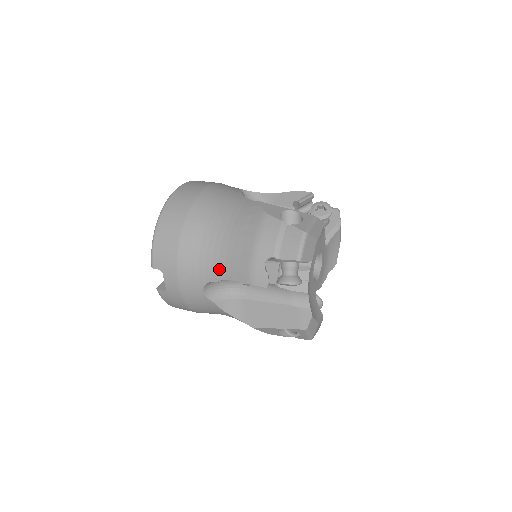
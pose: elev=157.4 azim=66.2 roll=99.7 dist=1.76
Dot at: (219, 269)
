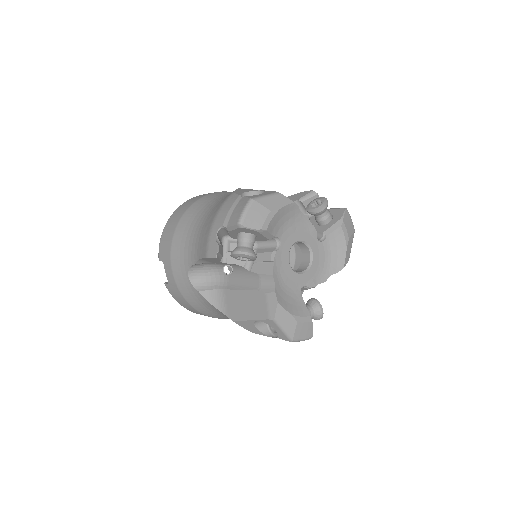
Dot at: (195, 251)
